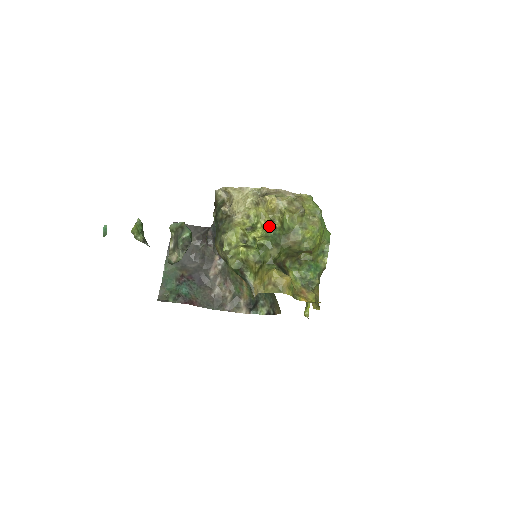
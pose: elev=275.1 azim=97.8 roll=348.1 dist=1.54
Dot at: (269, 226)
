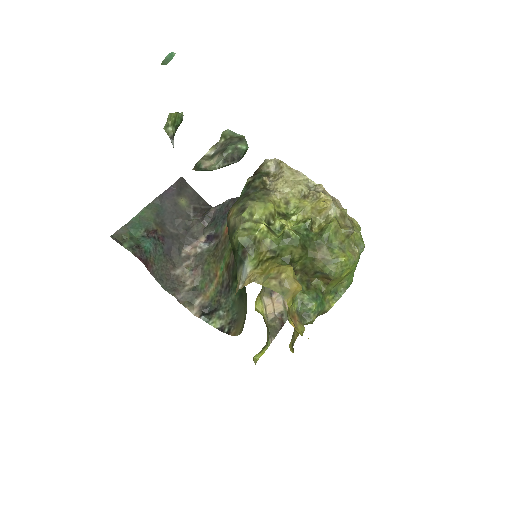
Dot at: (306, 224)
